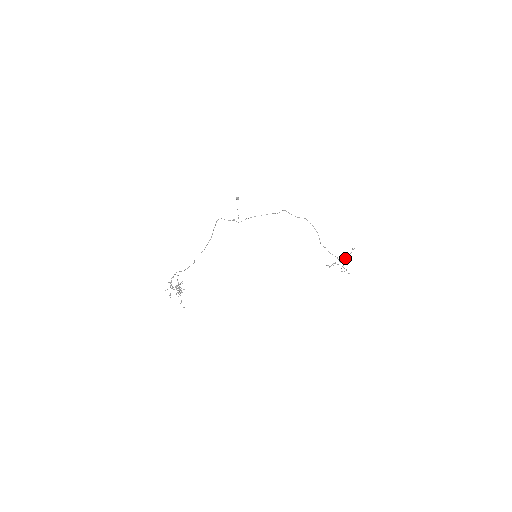
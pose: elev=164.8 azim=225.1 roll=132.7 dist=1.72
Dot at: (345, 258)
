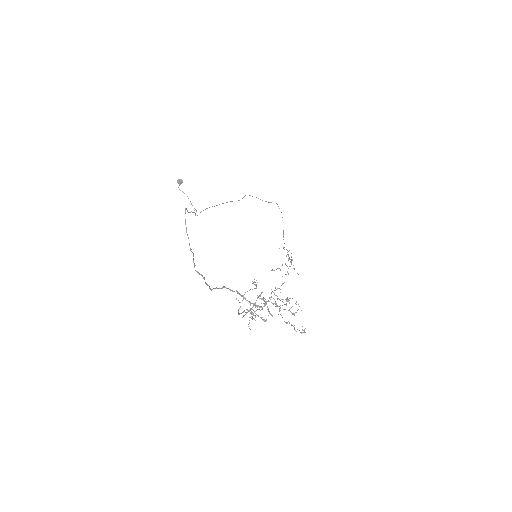
Dot at: (289, 257)
